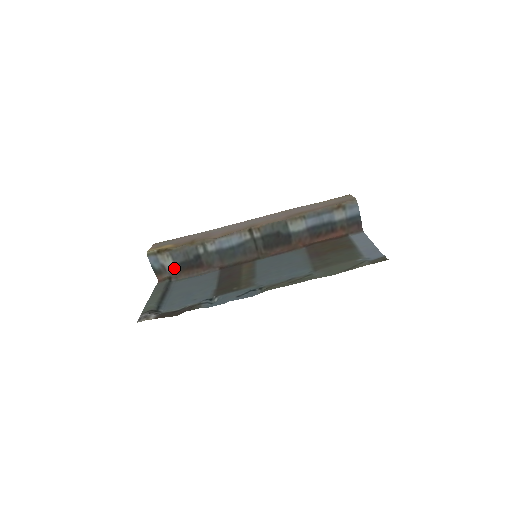
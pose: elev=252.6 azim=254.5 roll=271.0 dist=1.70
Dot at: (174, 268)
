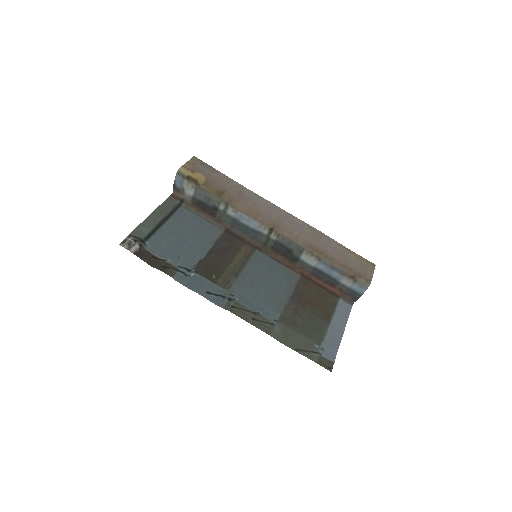
Dot at: (191, 198)
